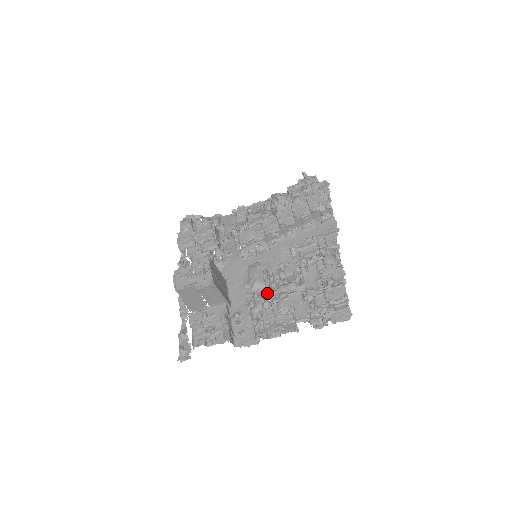
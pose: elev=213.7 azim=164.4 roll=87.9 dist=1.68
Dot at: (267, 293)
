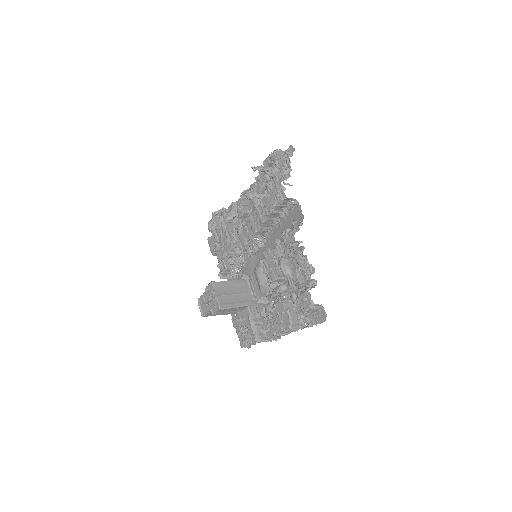
Dot at: (268, 297)
